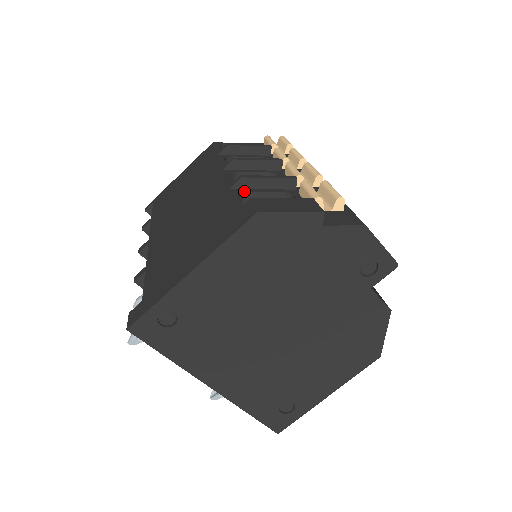
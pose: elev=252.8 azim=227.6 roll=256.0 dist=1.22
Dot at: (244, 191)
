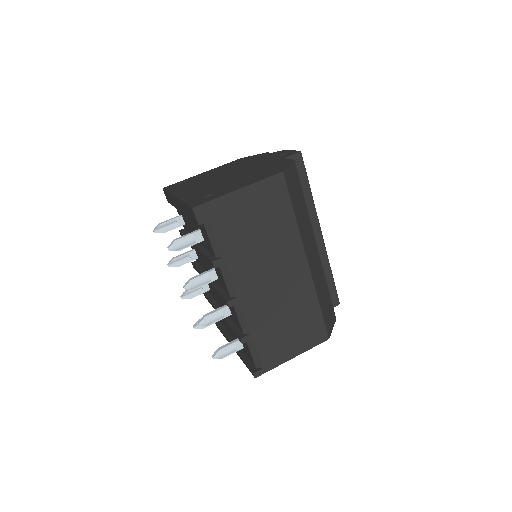
Dot at: occluded
